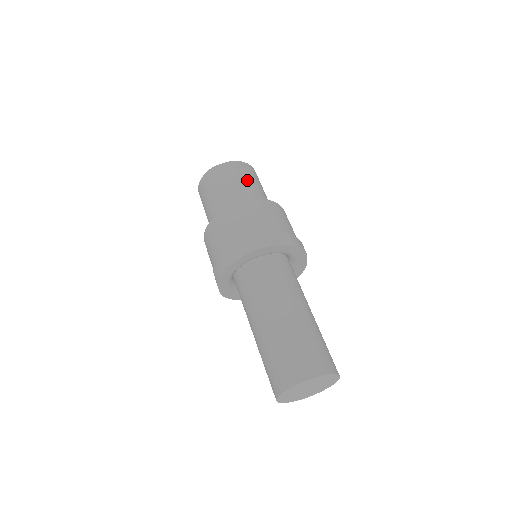
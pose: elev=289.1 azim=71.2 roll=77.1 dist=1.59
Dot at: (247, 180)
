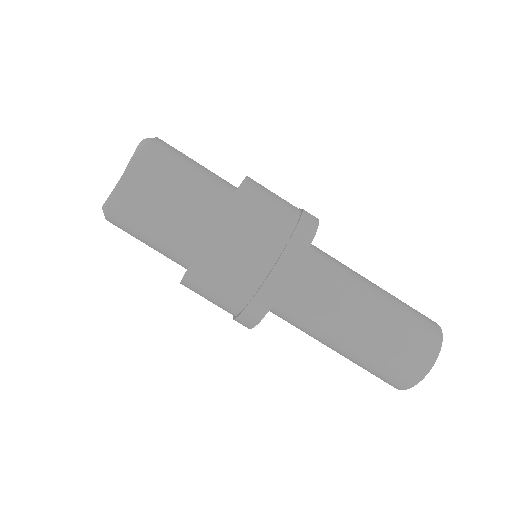
Dot at: (174, 180)
